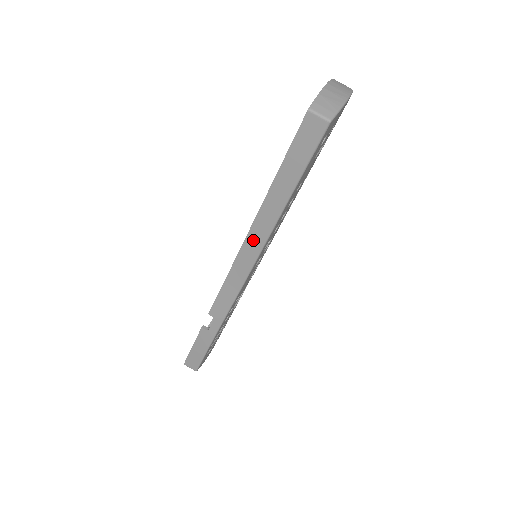
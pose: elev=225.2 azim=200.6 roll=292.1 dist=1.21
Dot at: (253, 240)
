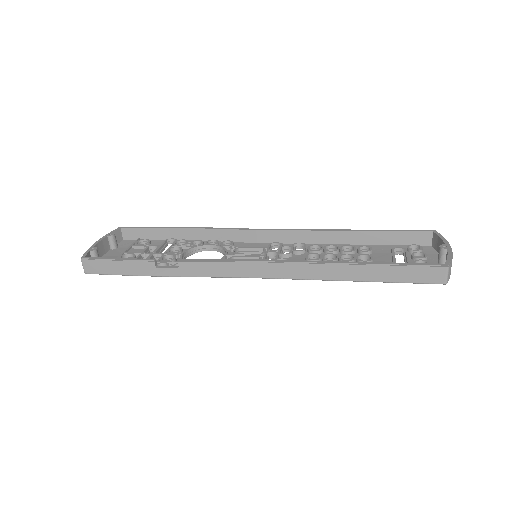
Dot at: (299, 269)
